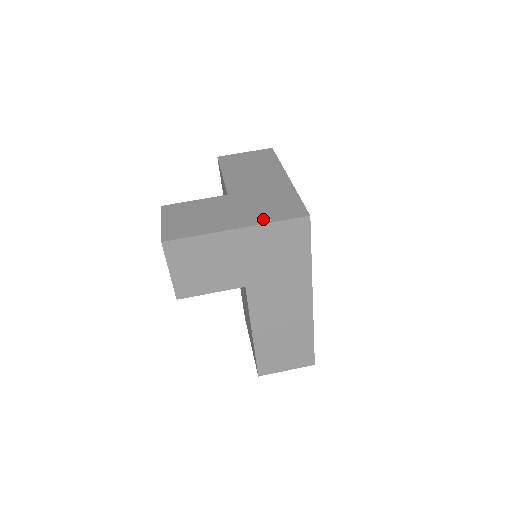
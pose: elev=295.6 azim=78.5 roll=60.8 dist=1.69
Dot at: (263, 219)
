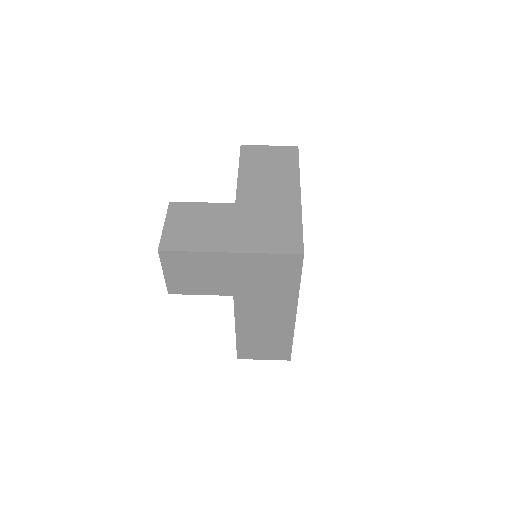
Dot at: (258, 247)
